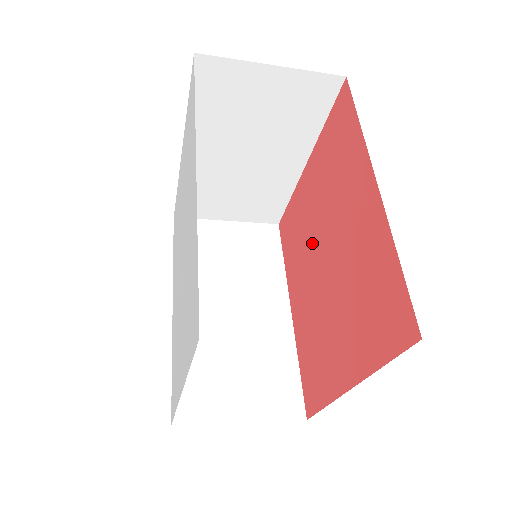
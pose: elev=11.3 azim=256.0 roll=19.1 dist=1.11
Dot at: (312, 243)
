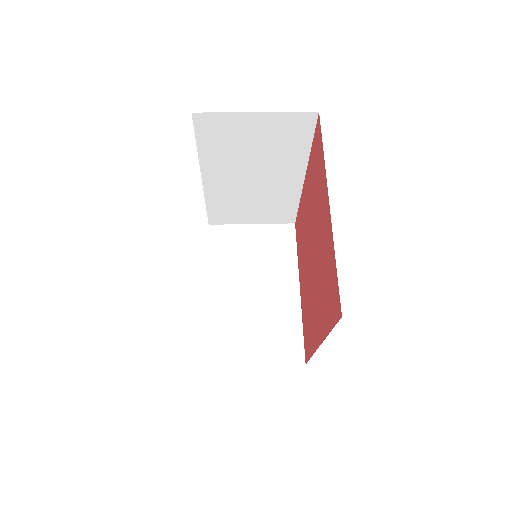
Dot at: (314, 228)
